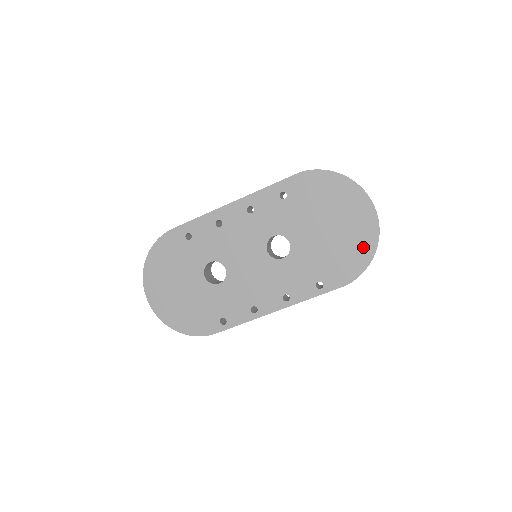
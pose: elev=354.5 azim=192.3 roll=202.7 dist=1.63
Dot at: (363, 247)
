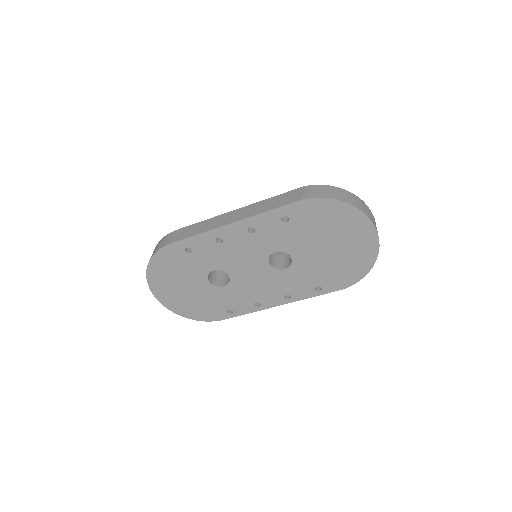
Dot at: (362, 262)
